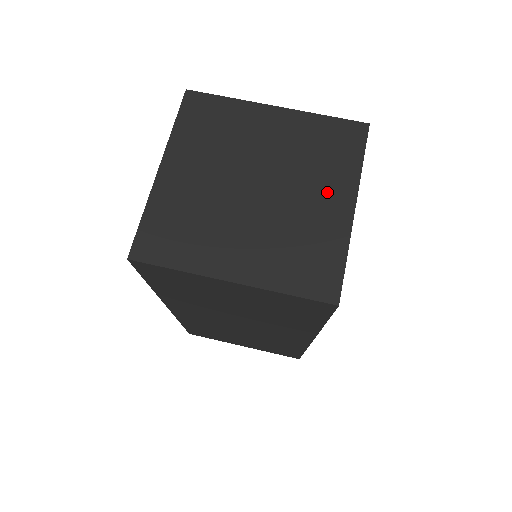
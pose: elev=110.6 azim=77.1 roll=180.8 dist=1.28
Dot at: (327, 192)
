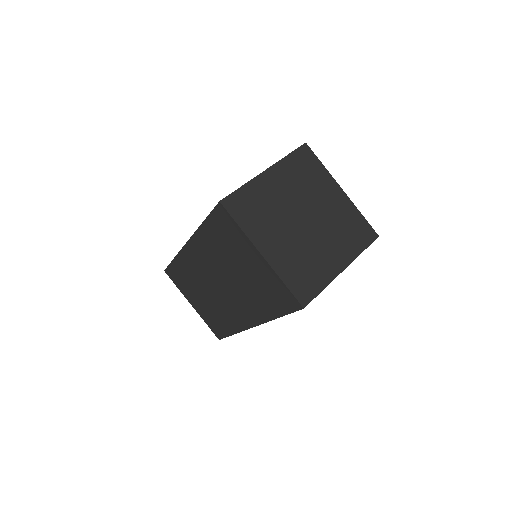
Dot at: (328, 193)
